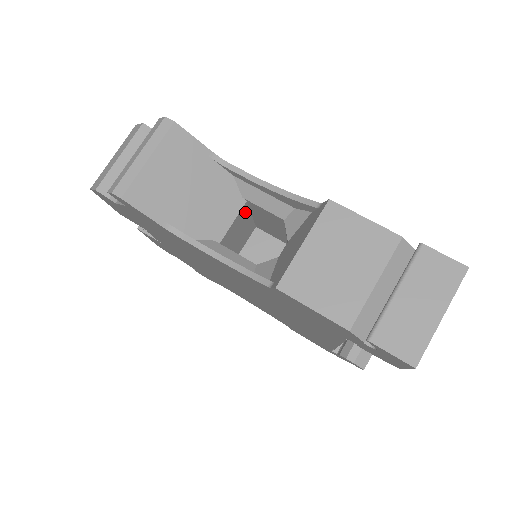
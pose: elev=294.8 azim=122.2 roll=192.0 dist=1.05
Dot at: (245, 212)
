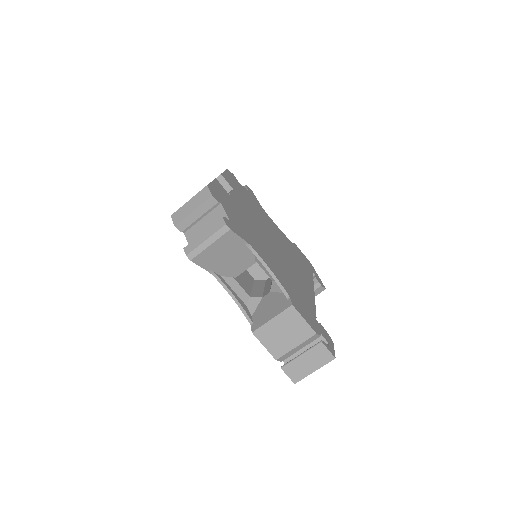
Dot at: occluded
